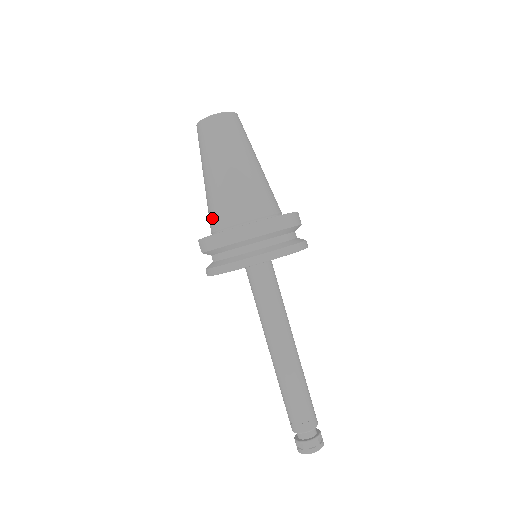
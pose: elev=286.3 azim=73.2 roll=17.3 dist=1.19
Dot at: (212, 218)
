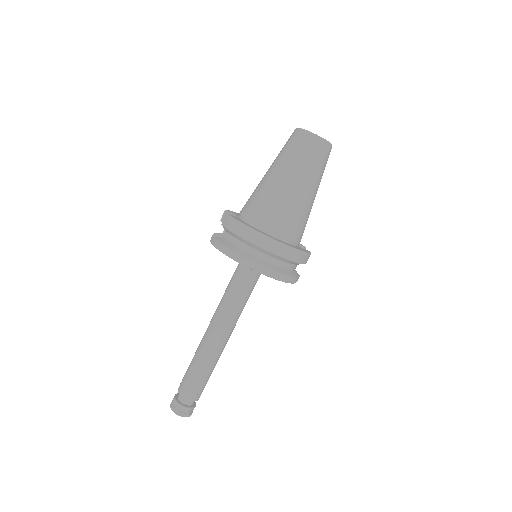
Dot at: (250, 206)
